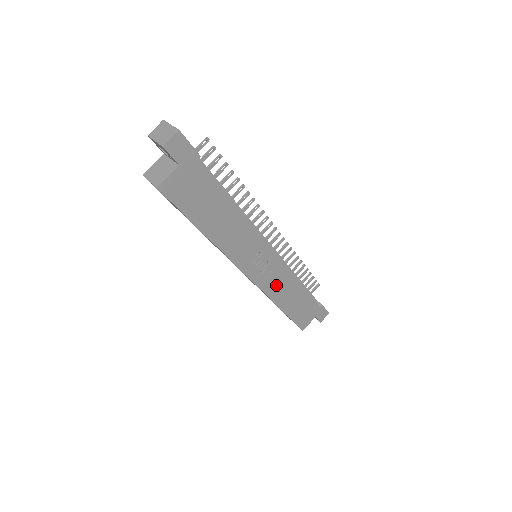
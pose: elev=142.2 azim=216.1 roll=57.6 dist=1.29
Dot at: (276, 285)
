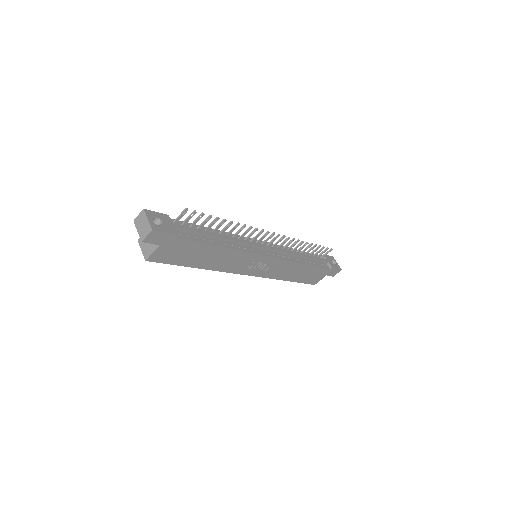
Dot at: (278, 271)
